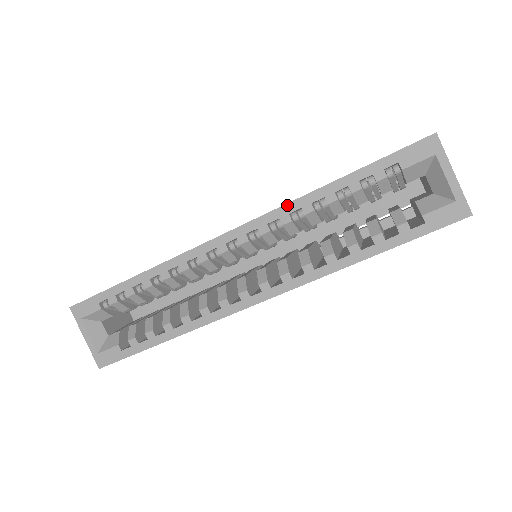
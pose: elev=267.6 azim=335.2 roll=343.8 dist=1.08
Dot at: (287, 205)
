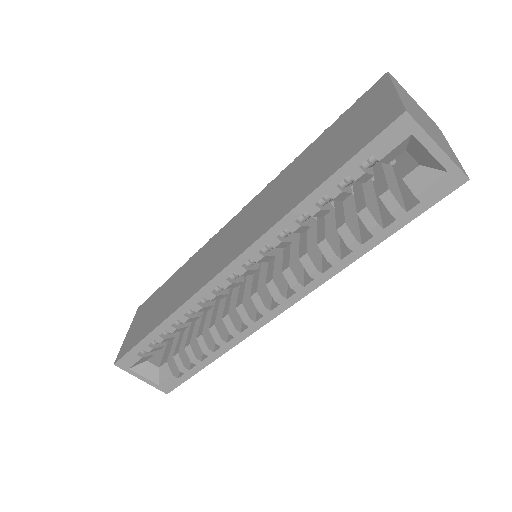
Dot at: (270, 230)
